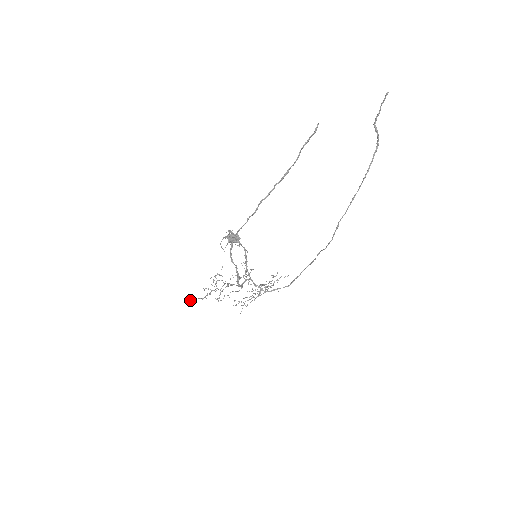
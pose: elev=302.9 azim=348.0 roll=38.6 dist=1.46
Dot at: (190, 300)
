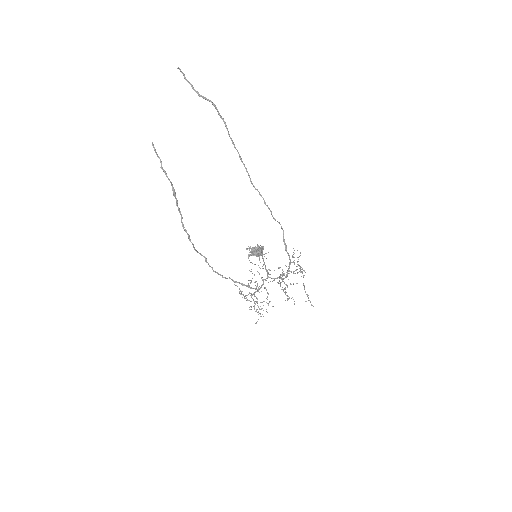
Dot at: (256, 323)
